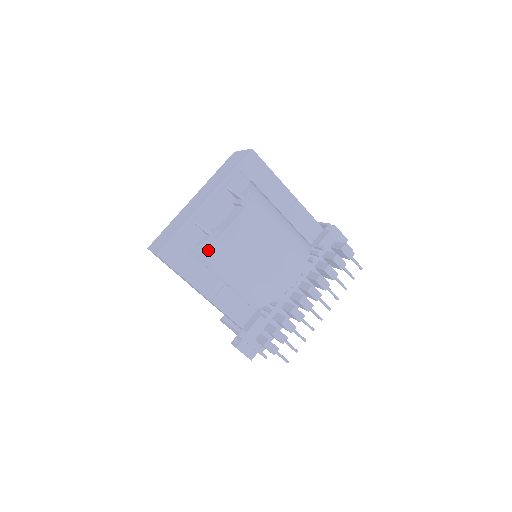
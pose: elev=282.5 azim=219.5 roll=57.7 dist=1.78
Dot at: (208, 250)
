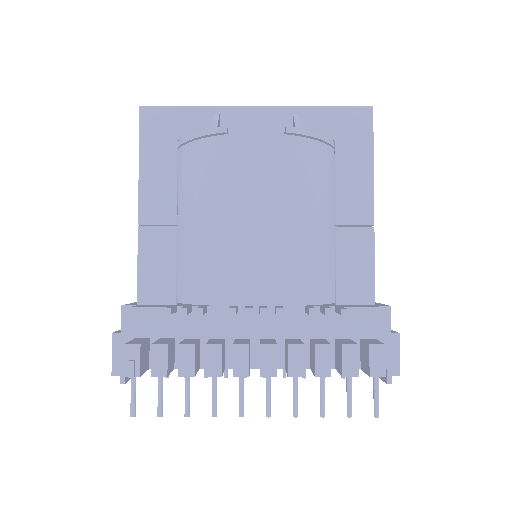
Dot at: (194, 149)
